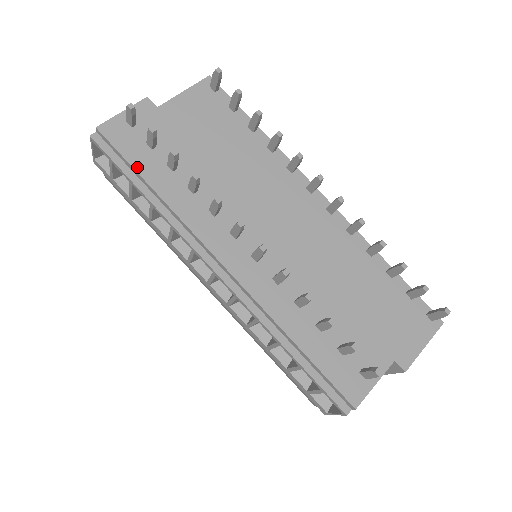
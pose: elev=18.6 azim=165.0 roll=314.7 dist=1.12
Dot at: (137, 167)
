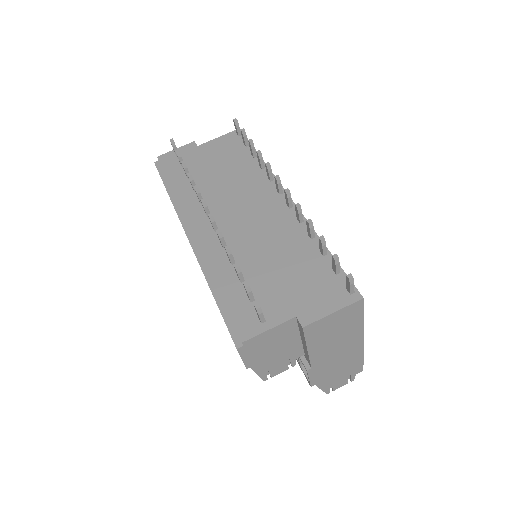
Dot at: (168, 176)
